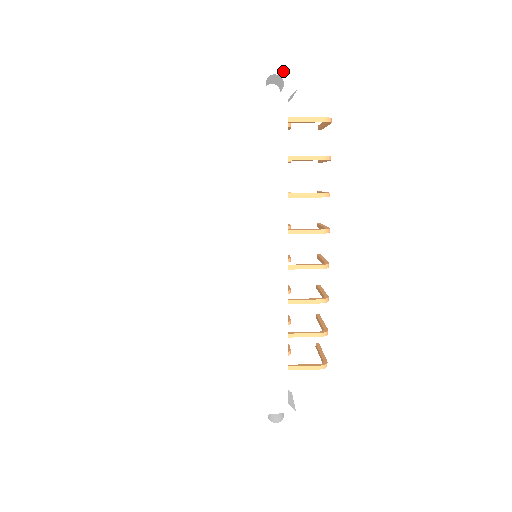
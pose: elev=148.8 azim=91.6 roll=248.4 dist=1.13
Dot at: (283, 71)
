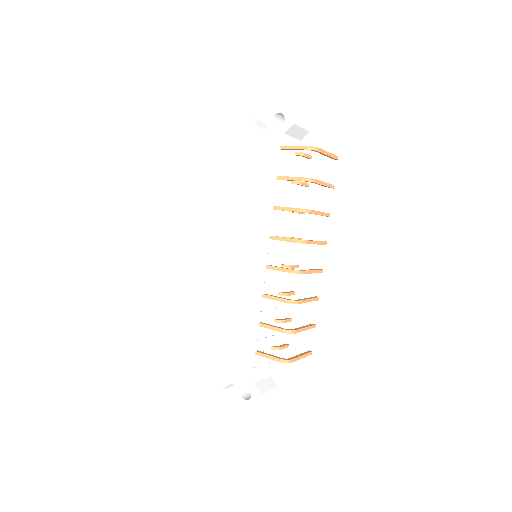
Dot at: (285, 110)
